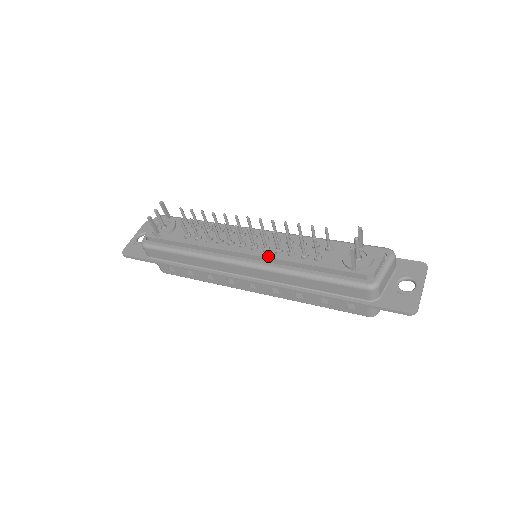
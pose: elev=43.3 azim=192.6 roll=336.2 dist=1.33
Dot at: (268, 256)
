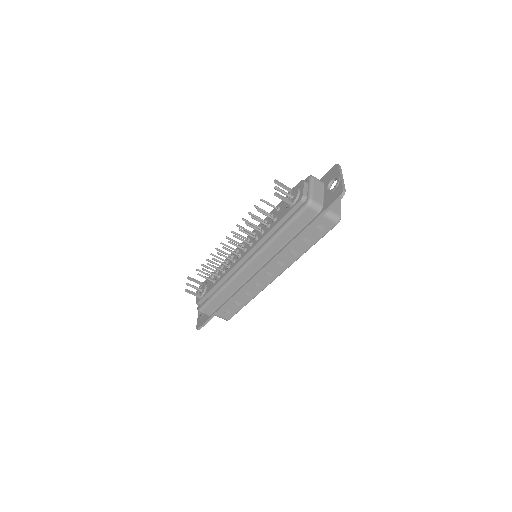
Dot at: (253, 246)
